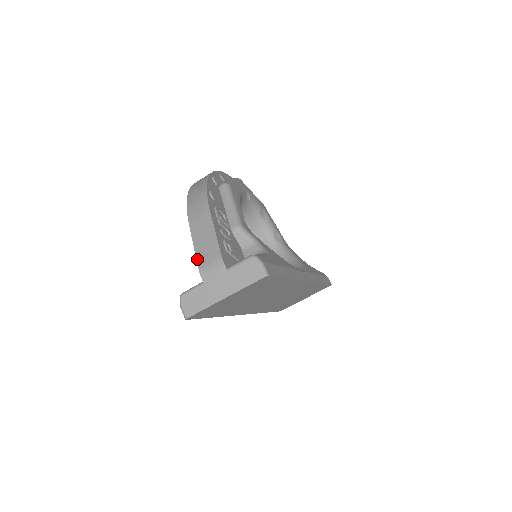
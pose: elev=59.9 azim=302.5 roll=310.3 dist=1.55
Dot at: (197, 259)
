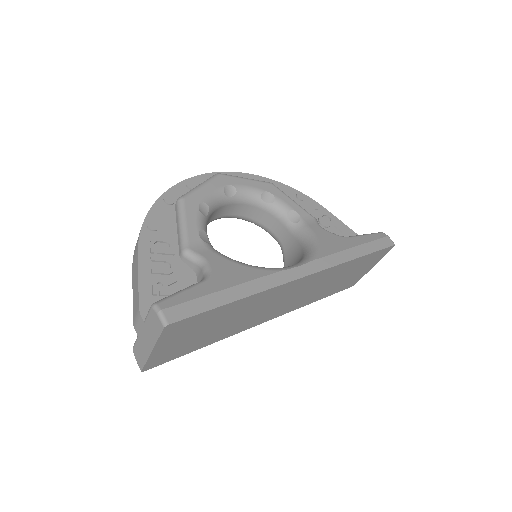
Dot at: (133, 310)
